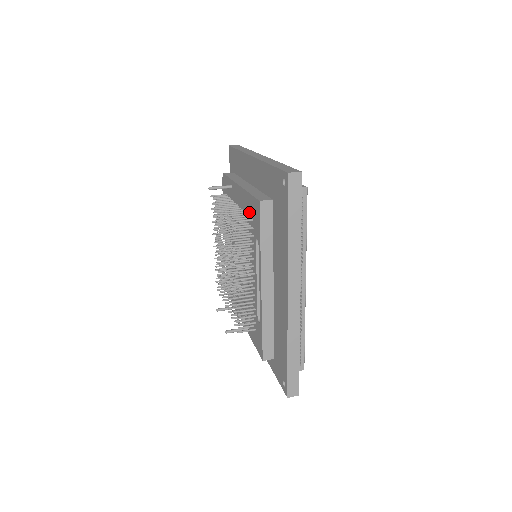
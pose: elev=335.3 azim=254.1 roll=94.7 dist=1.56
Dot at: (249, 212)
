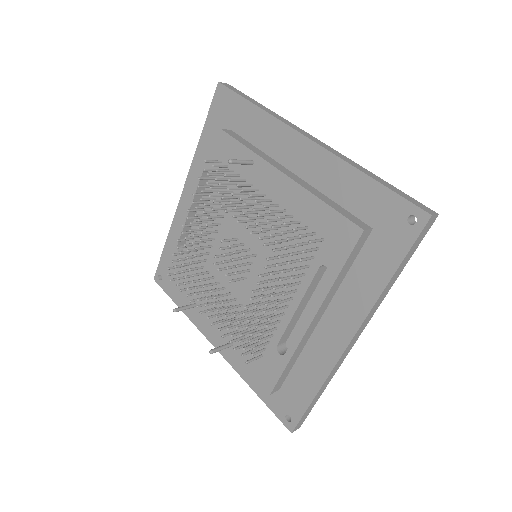
Dot at: (313, 225)
